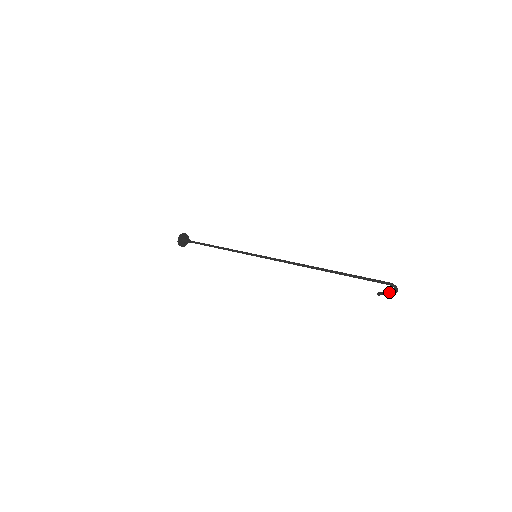
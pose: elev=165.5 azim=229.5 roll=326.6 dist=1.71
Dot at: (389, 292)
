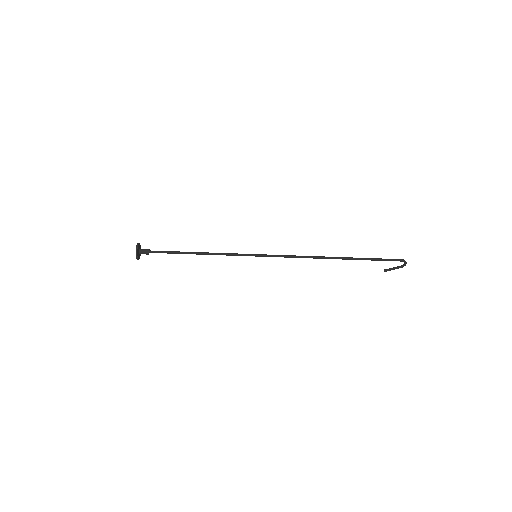
Dot at: (397, 268)
